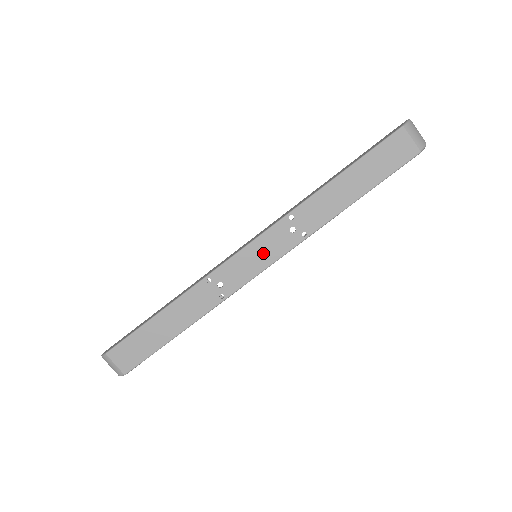
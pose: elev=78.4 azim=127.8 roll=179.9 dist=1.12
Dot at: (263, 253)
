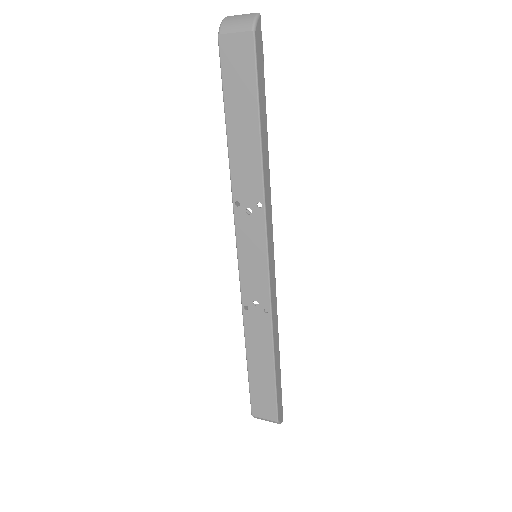
Dot at: (252, 251)
